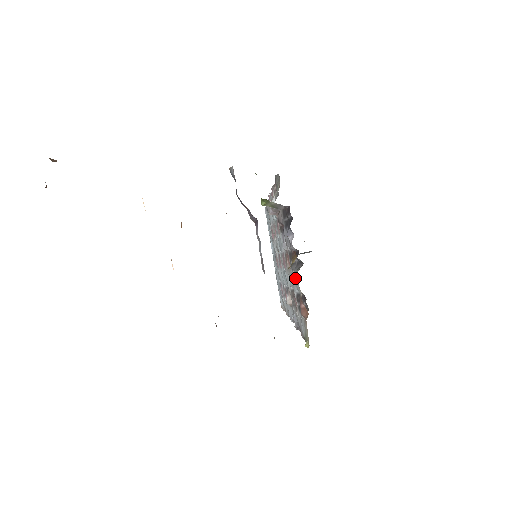
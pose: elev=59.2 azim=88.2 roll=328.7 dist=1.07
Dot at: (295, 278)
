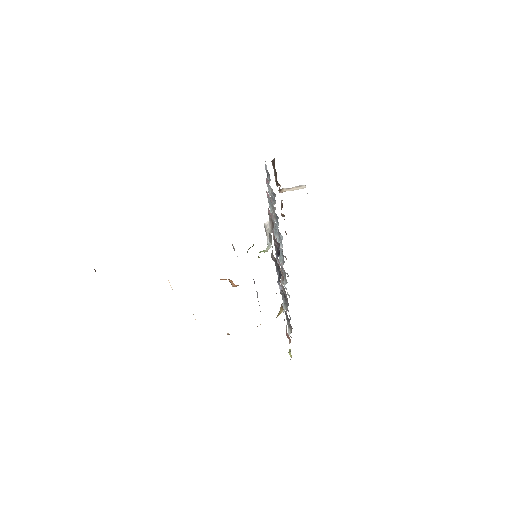
Dot at: (283, 311)
